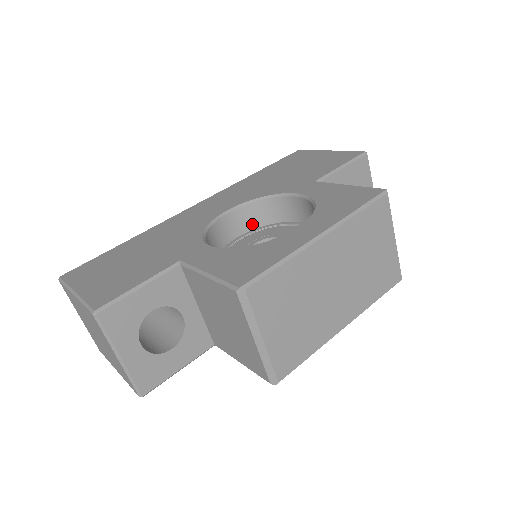
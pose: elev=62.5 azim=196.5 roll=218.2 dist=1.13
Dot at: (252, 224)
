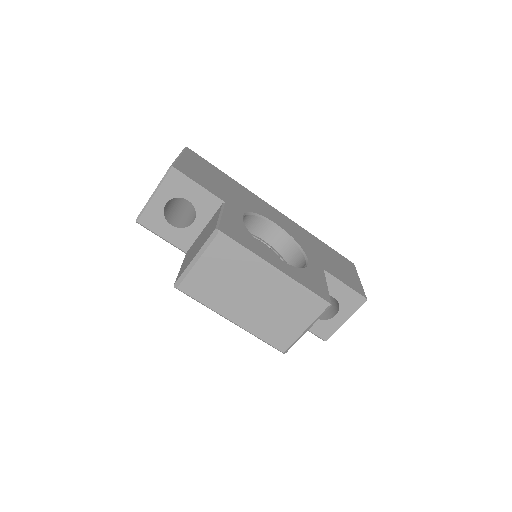
Dot at: (277, 246)
